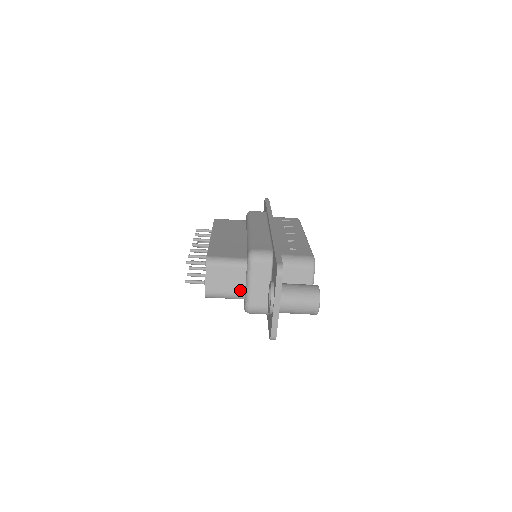
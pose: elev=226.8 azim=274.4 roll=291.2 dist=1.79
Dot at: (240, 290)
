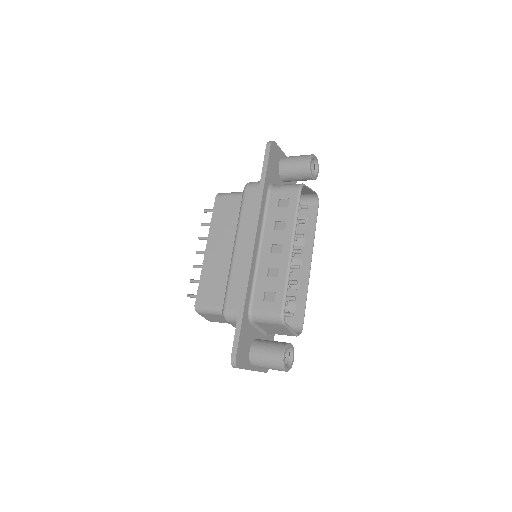
Dot at: occluded
